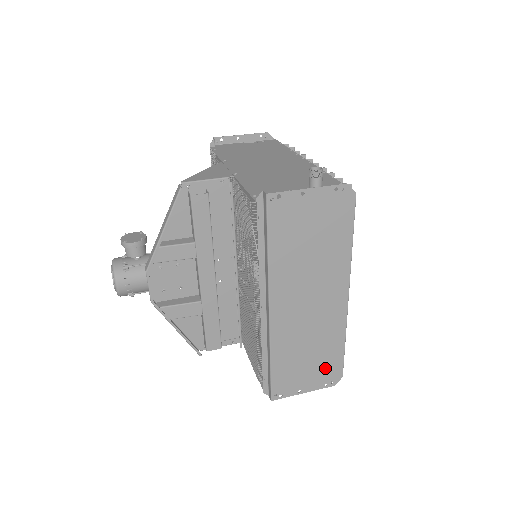
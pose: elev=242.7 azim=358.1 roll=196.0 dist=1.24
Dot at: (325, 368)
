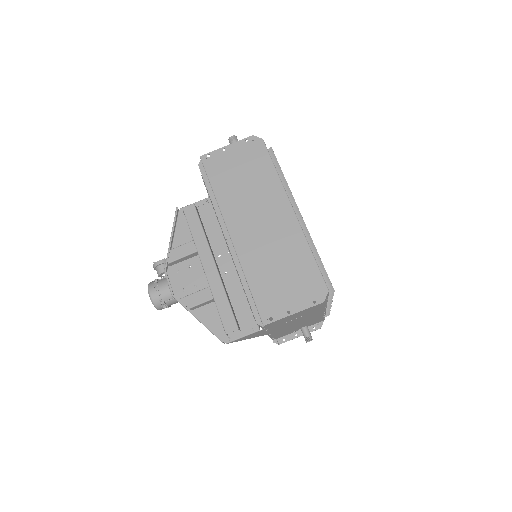
Dot at: (304, 283)
